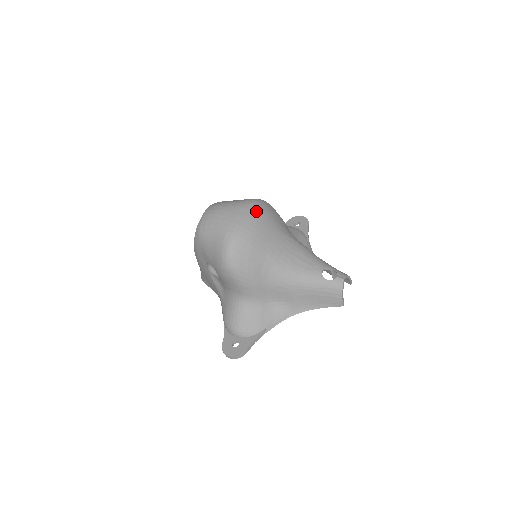
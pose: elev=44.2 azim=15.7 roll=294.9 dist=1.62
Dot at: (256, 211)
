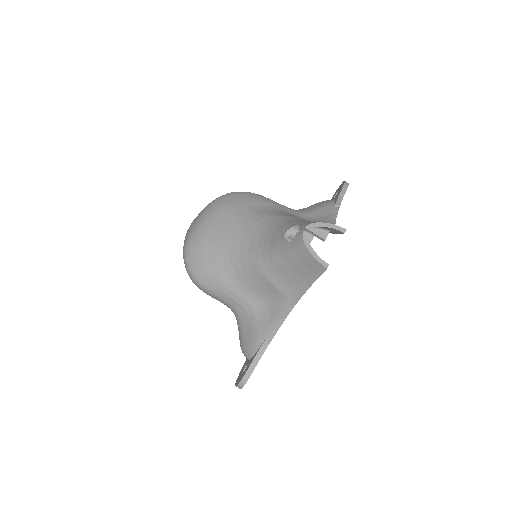
Dot at: (211, 207)
